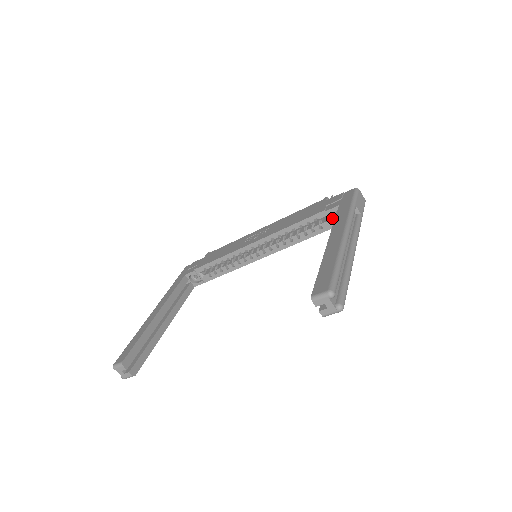
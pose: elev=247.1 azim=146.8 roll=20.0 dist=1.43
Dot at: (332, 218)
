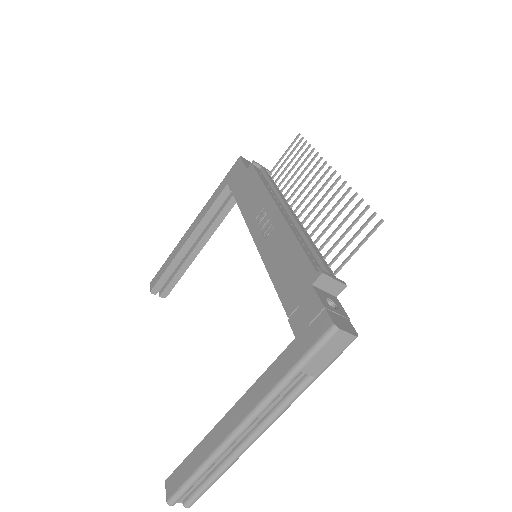
Dot at: occluded
